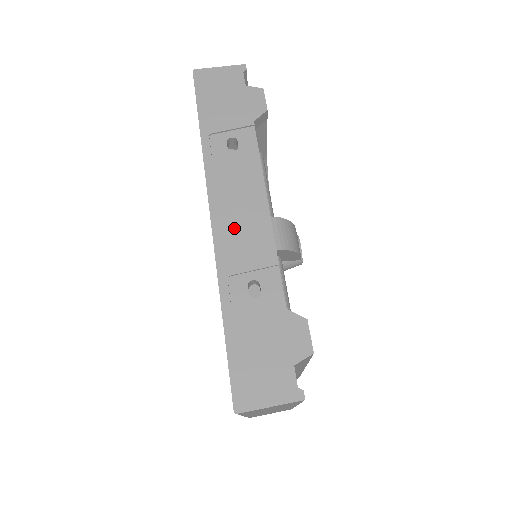
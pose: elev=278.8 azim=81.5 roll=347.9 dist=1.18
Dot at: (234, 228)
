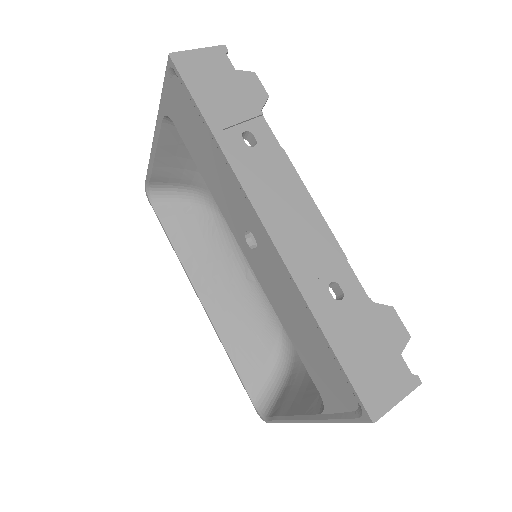
Dot at: (292, 232)
